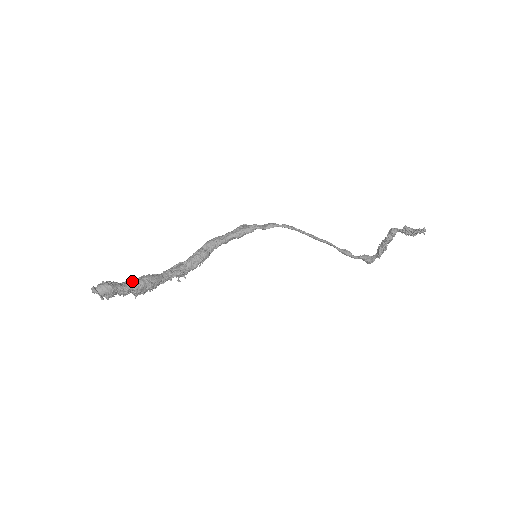
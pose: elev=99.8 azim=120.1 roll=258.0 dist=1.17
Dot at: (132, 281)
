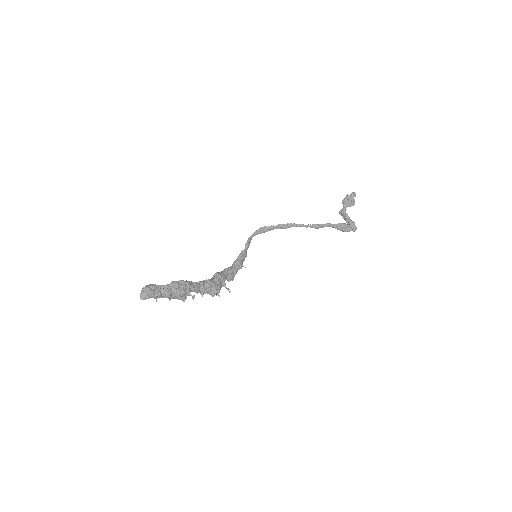
Dot at: (168, 285)
